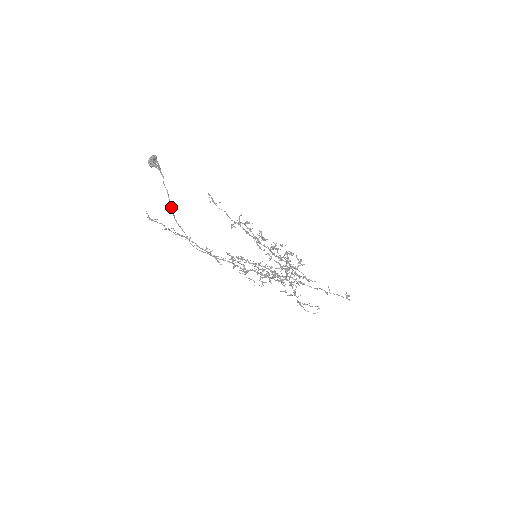
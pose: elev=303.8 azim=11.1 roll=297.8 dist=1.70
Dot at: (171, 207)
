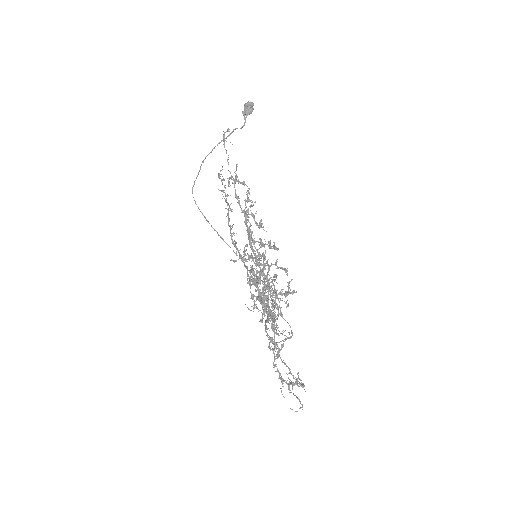
Dot at: (213, 148)
